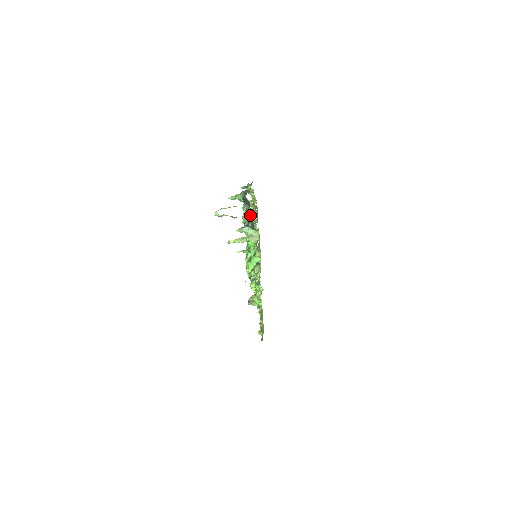
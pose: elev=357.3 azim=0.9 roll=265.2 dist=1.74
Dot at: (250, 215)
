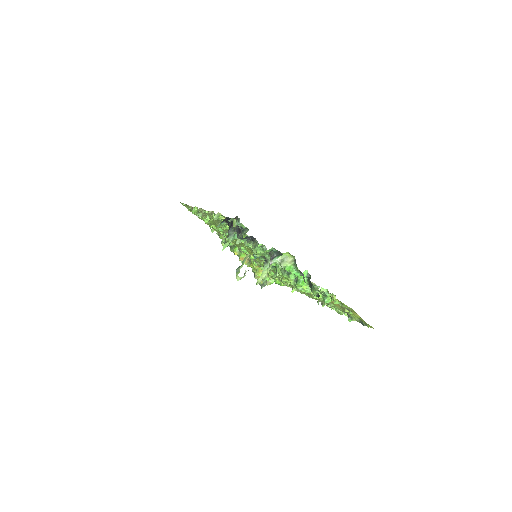
Dot at: occluded
